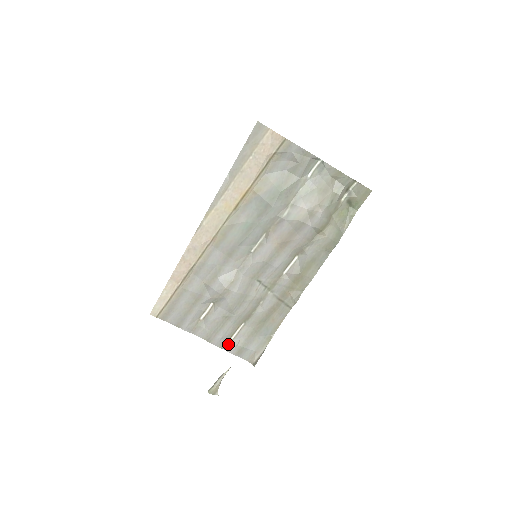
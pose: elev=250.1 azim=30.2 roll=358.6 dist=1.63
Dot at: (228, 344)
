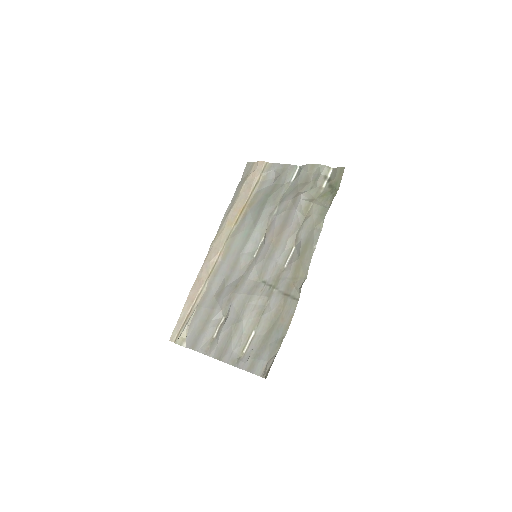
Dot at: (240, 359)
